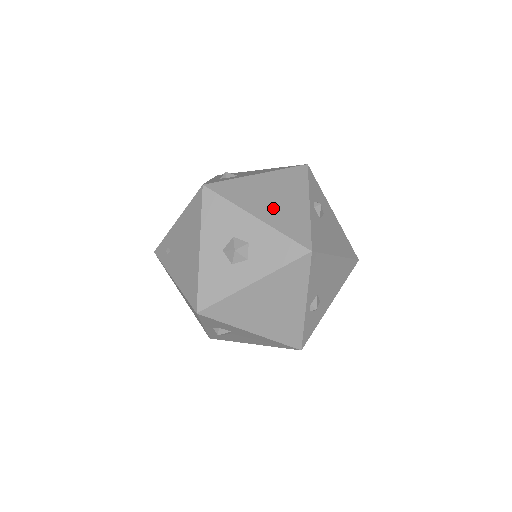
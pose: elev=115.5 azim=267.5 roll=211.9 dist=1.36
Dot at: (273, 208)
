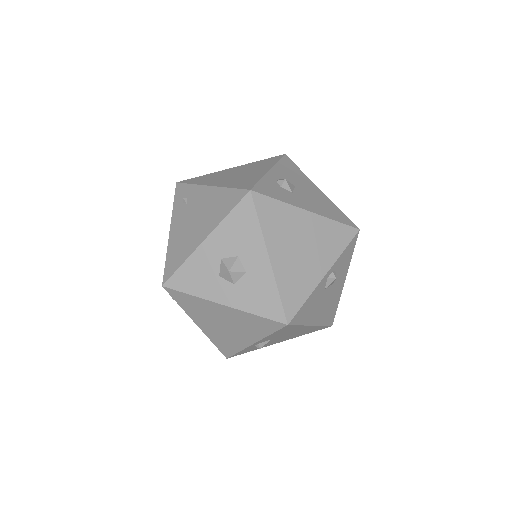
Dot at: (291, 258)
